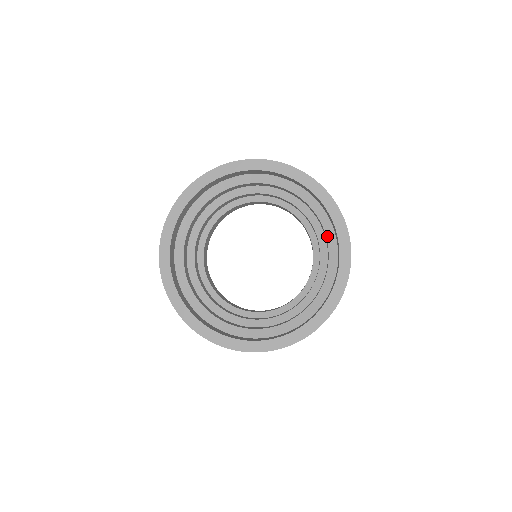
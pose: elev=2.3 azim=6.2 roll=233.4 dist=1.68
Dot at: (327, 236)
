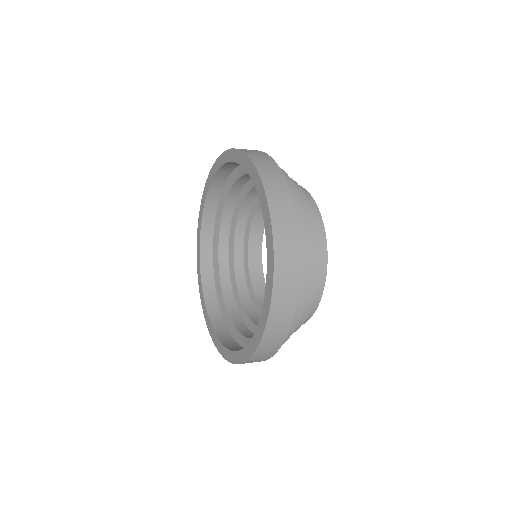
Dot at: occluded
